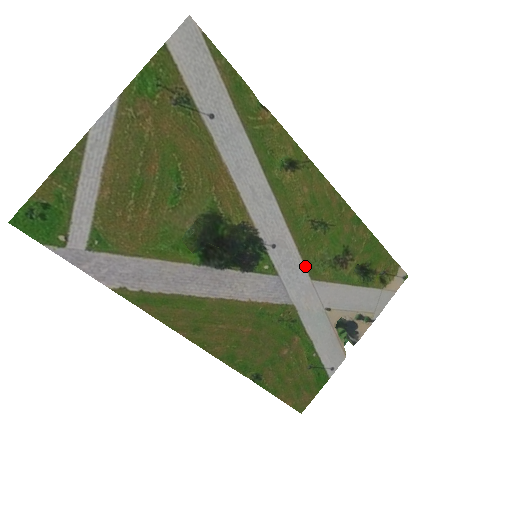
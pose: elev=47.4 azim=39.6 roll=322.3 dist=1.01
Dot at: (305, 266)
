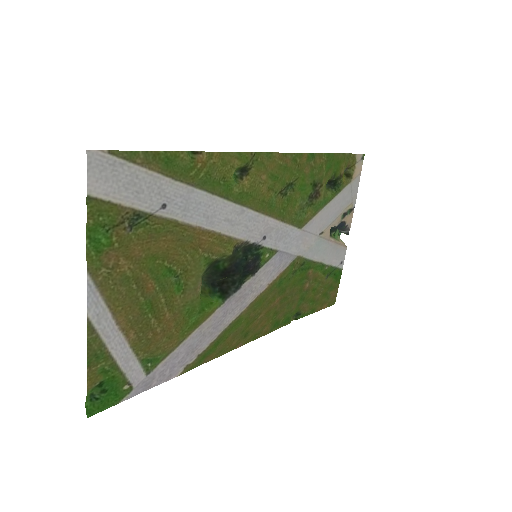
Dot at: (292, 226)
